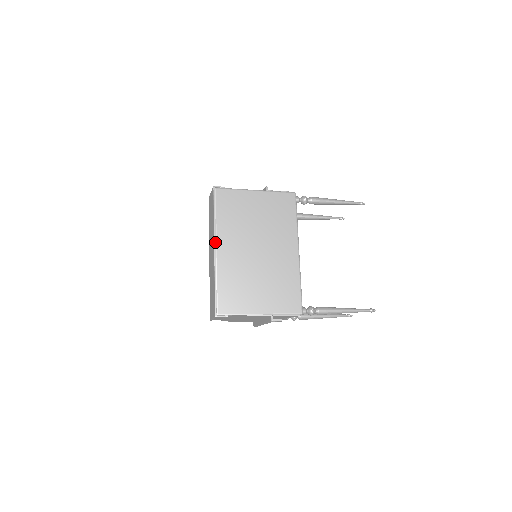
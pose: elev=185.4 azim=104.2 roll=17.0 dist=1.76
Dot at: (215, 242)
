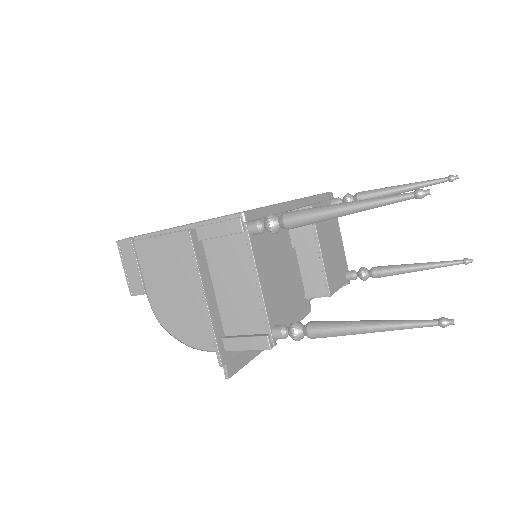
Dot at: occluded
